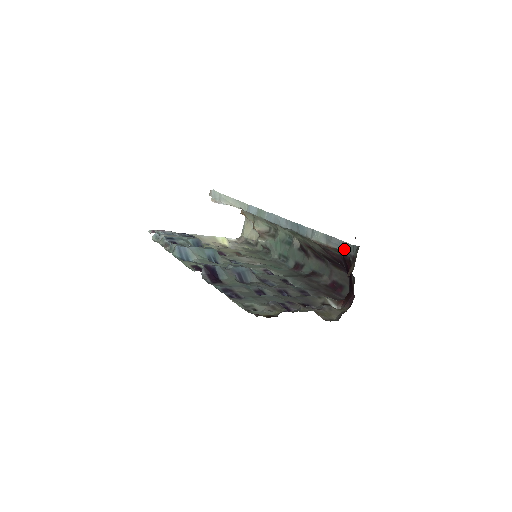
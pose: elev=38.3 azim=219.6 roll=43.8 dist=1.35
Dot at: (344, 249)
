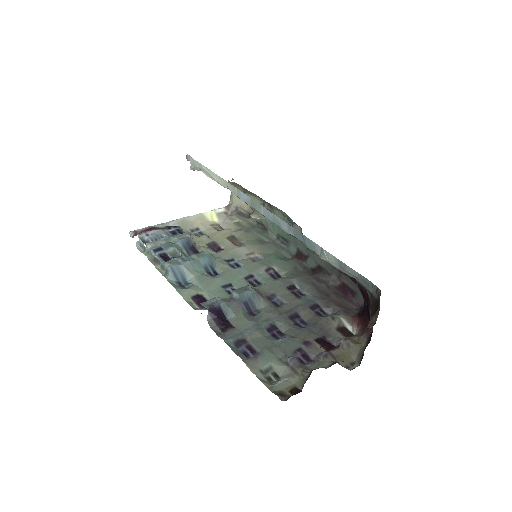
Dot at: (361, 282)
